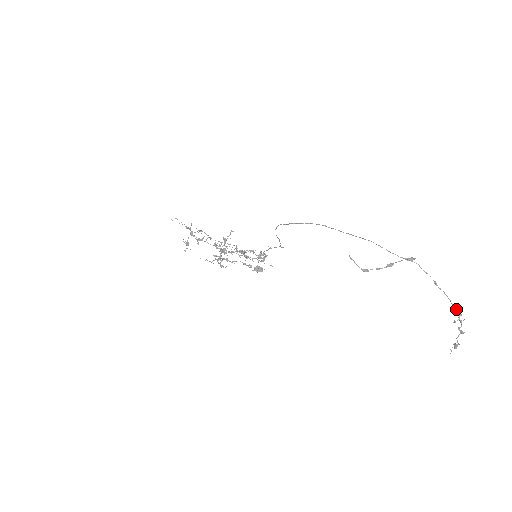
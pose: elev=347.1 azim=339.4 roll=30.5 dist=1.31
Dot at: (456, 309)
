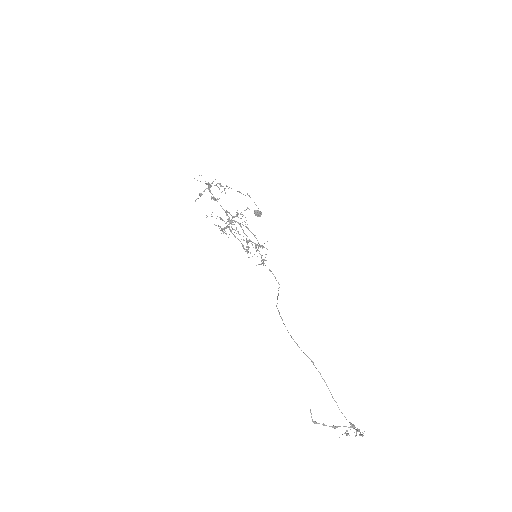
Dot at: (362, 435)
